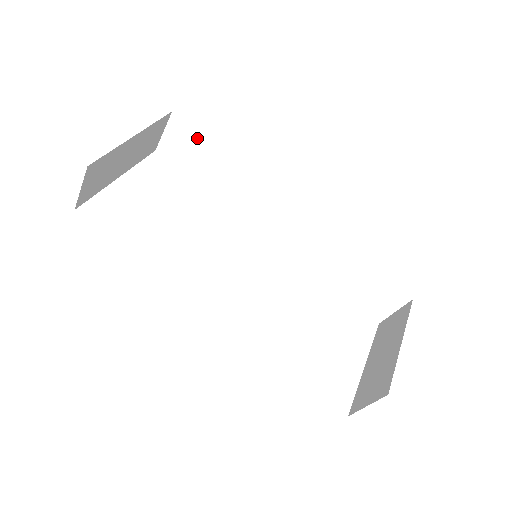
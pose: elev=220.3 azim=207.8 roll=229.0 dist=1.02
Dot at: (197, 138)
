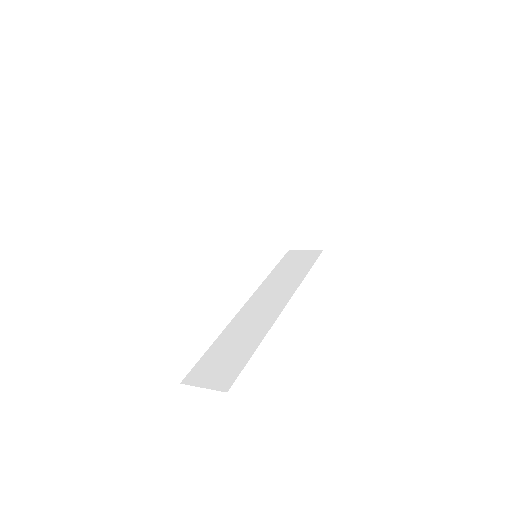
Dot at: occluded
